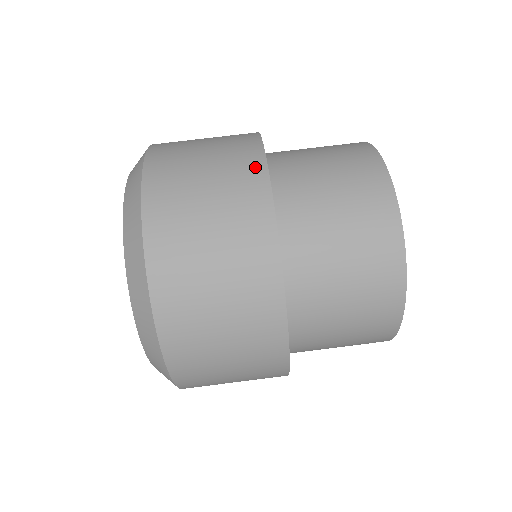
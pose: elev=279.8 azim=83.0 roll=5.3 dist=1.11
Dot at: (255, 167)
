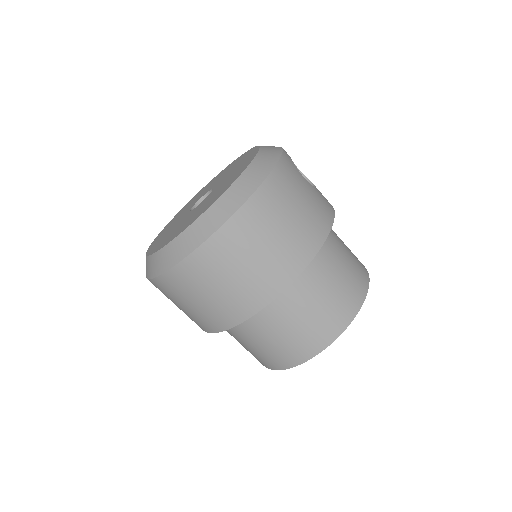
Dot at: (303, 258)
